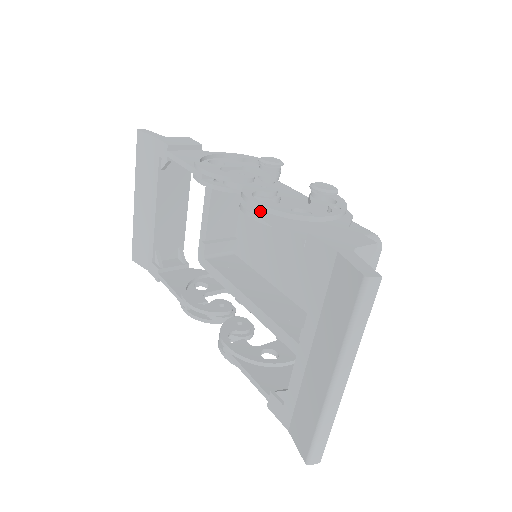
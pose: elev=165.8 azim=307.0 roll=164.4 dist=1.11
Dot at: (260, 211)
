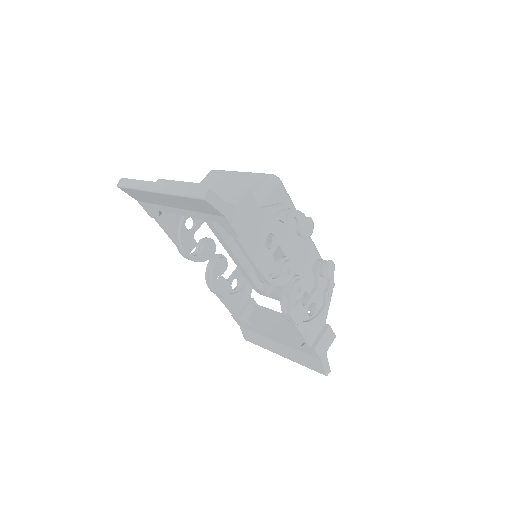
Dot at: (295, 325)
